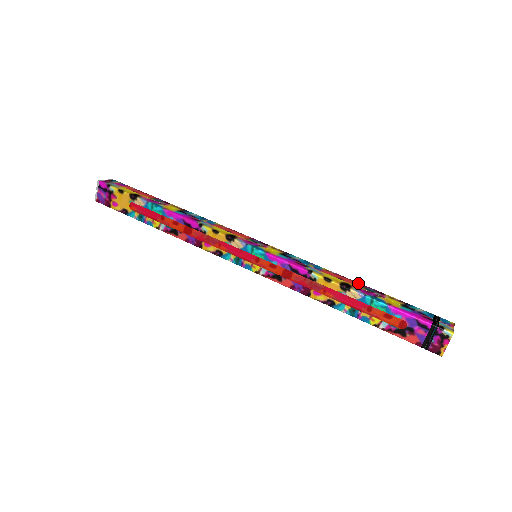
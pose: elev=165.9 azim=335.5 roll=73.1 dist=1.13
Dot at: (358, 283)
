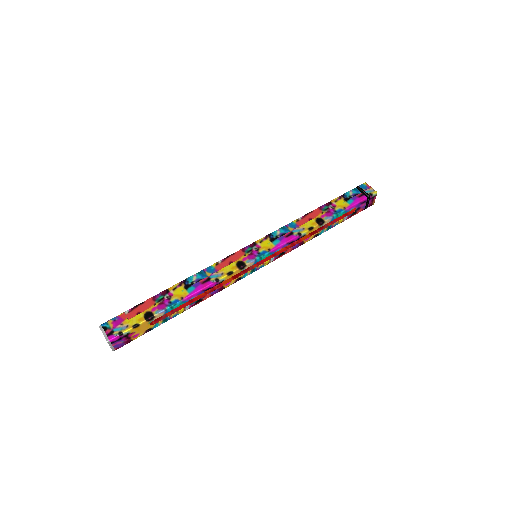
Dot at: (316, 211)
